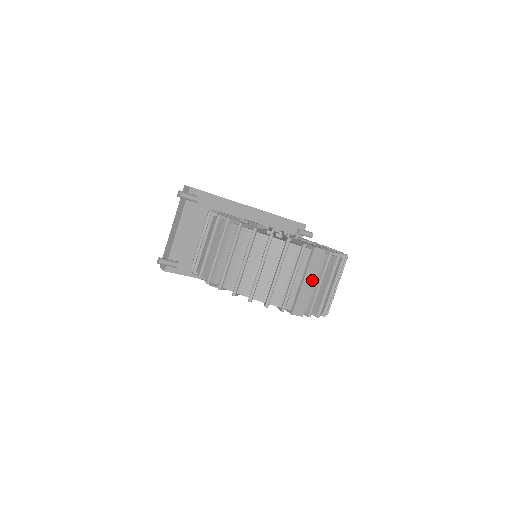
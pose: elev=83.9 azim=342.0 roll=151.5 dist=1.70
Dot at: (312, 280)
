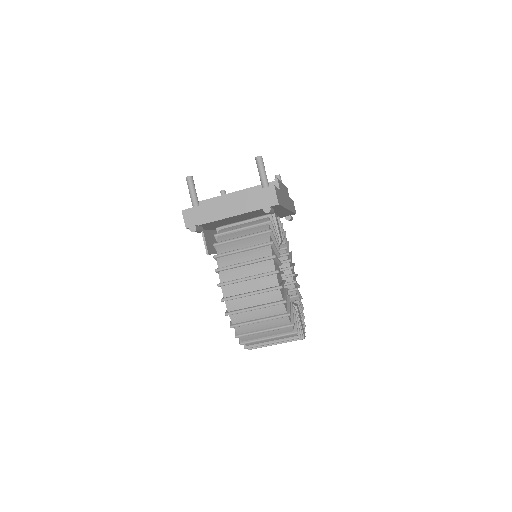
Dot at: occluded
